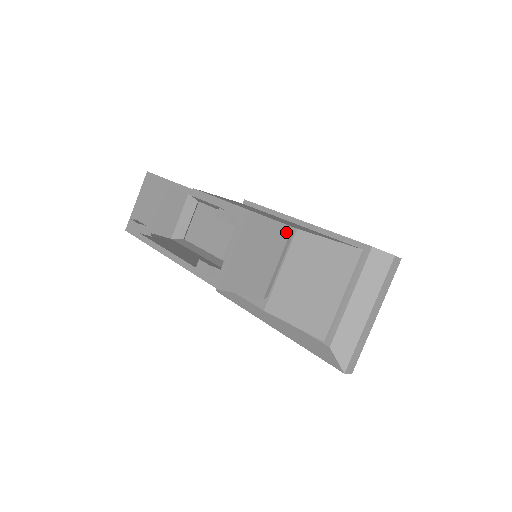
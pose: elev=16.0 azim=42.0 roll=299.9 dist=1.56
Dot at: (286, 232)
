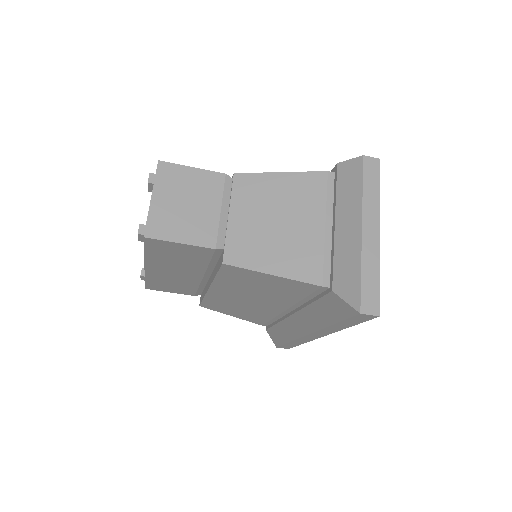
Dot at: (219, 177)
